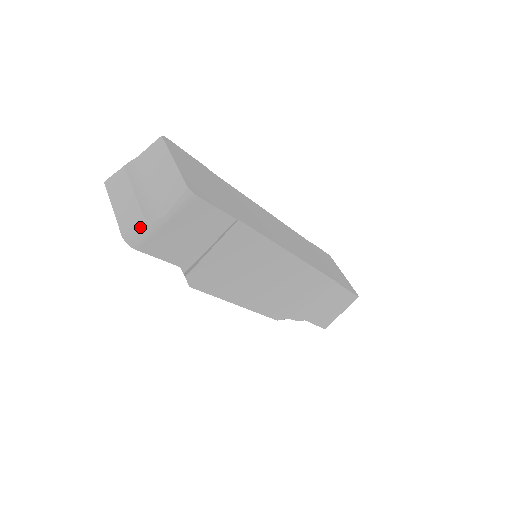
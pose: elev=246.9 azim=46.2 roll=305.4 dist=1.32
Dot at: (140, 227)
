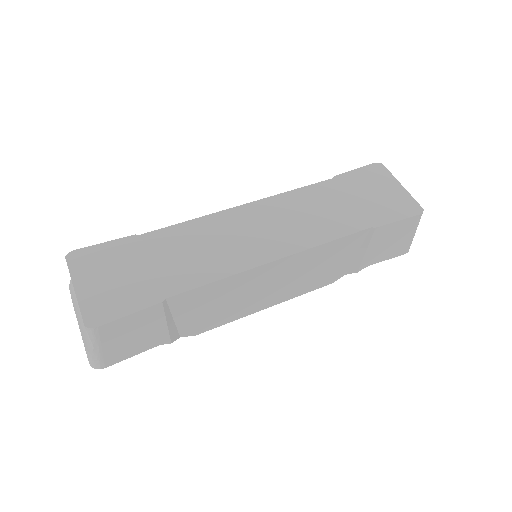
Dot at: (90, 357)
